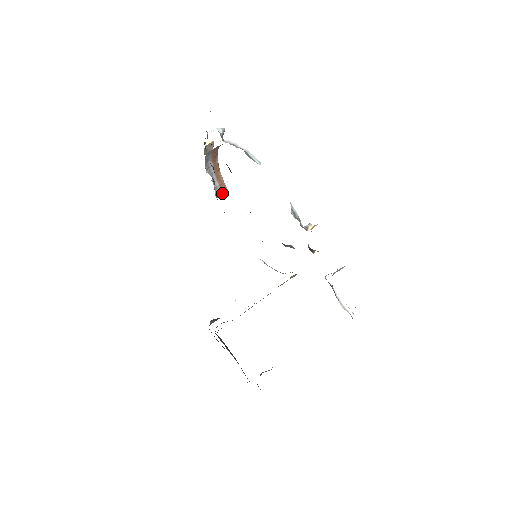
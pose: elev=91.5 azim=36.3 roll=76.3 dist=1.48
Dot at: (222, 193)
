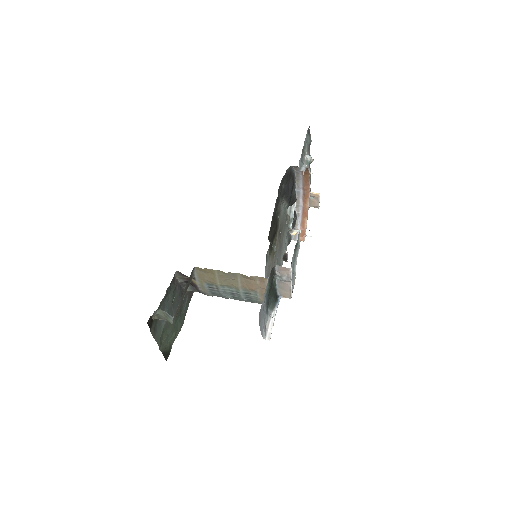
Dot at: occluded
